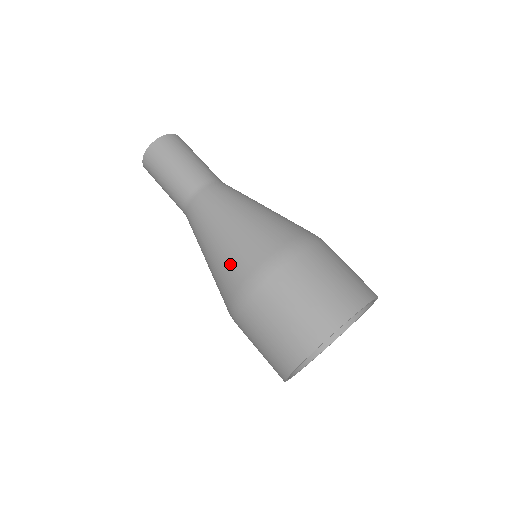
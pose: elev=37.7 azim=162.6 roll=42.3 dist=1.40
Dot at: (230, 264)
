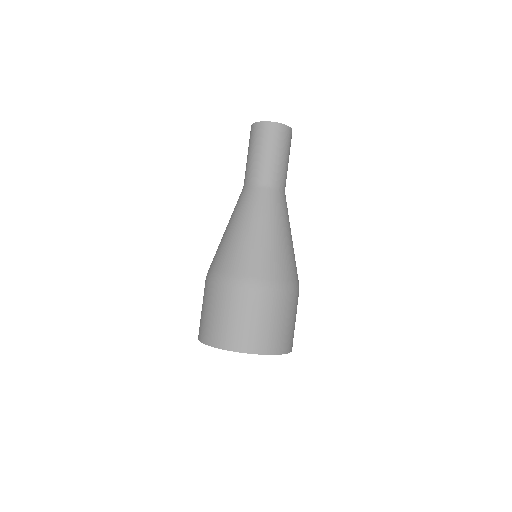
Dot at: (242, 256)
